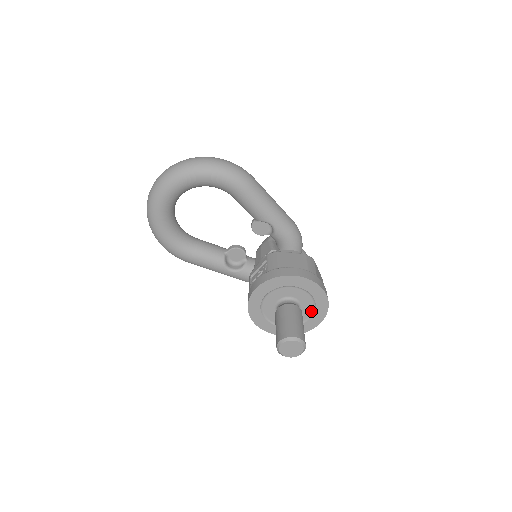
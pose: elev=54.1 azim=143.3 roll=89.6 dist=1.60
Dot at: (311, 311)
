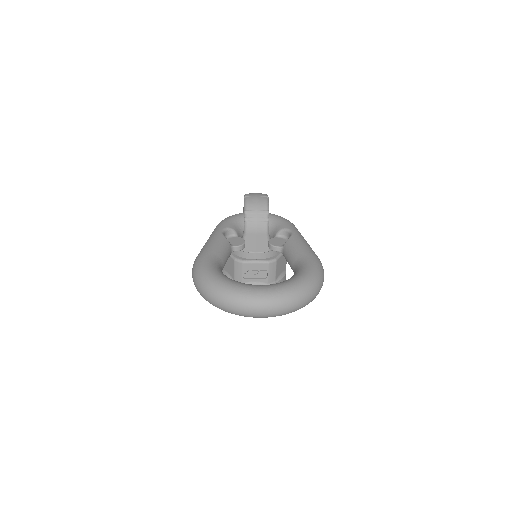
Dot at: occluded
